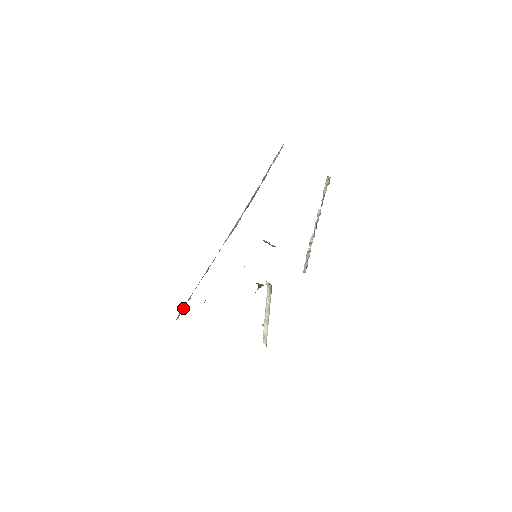
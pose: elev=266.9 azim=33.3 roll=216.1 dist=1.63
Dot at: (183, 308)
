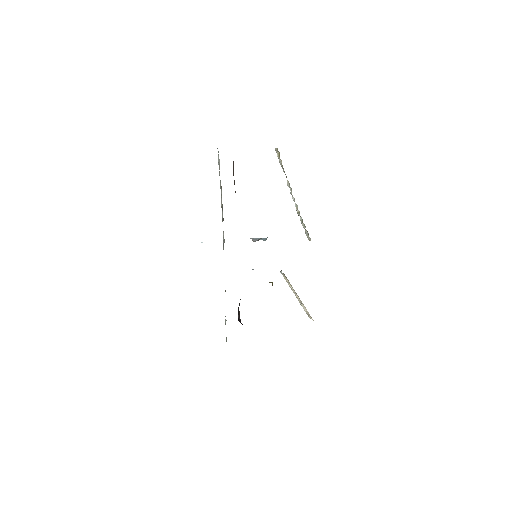
Dot at: occluded
